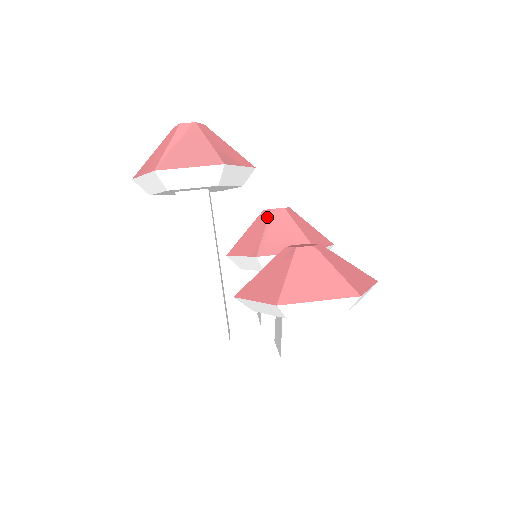
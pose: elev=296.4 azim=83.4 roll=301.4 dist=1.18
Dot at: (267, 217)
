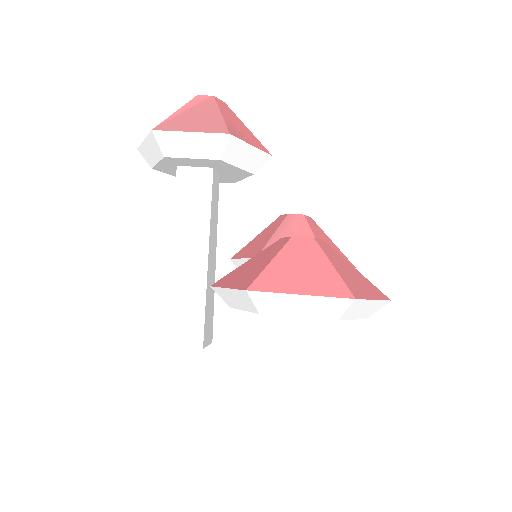
Dot at: (281, 221)
